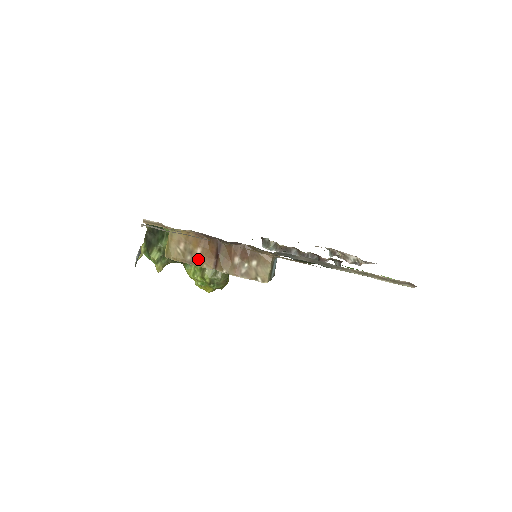
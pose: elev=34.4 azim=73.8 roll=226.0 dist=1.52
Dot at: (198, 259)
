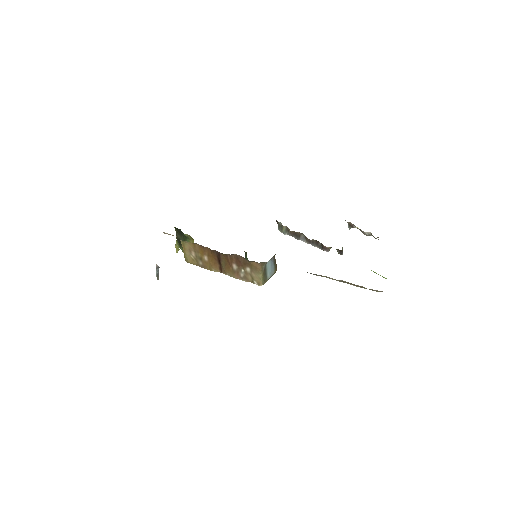
Dot at: (207, 264)
